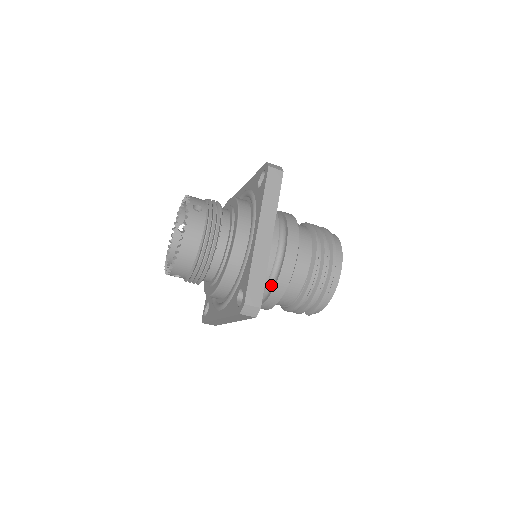
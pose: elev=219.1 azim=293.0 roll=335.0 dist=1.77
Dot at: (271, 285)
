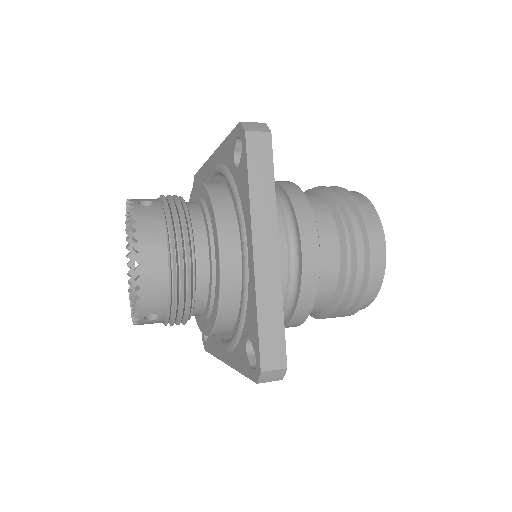
Dot at: occluded
